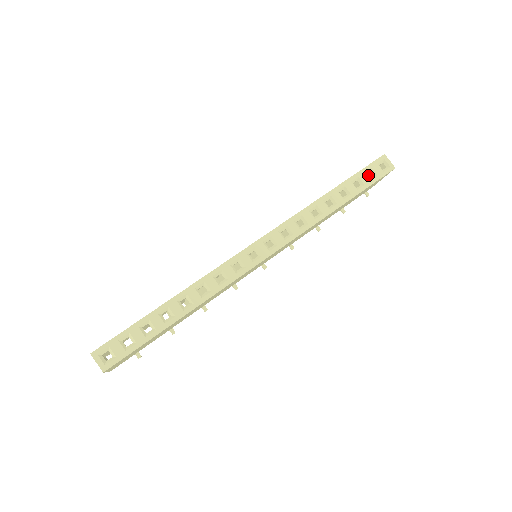
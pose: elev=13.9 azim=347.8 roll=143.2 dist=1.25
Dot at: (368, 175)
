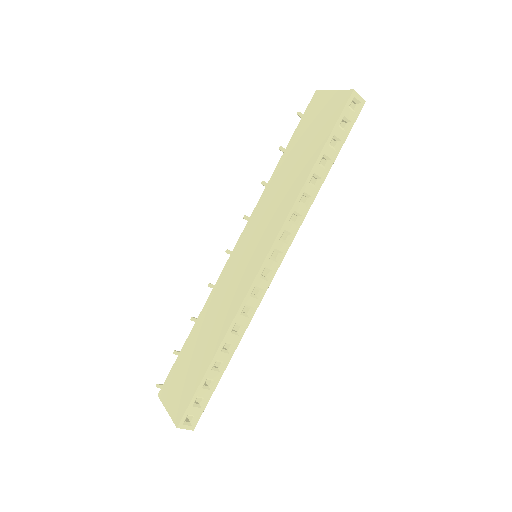
Dot at: occluded
